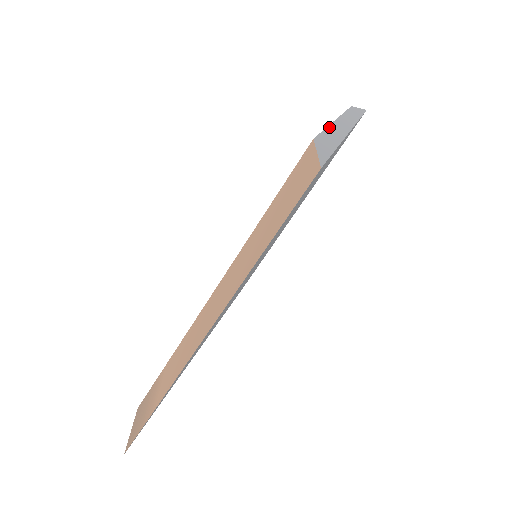
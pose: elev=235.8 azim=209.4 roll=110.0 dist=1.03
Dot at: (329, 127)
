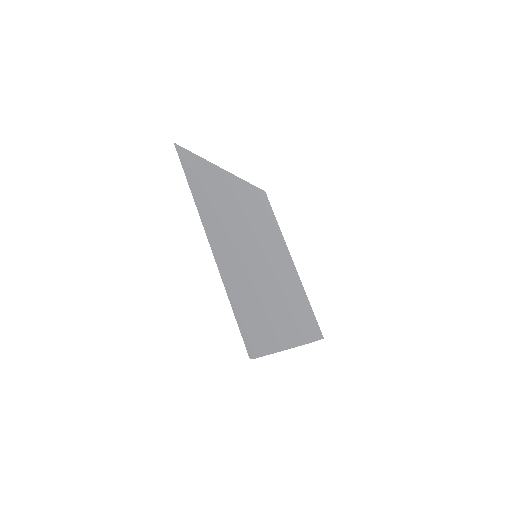
Dot at: occluded
